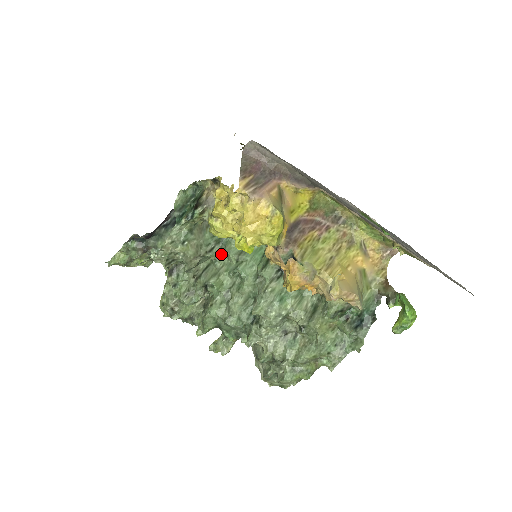
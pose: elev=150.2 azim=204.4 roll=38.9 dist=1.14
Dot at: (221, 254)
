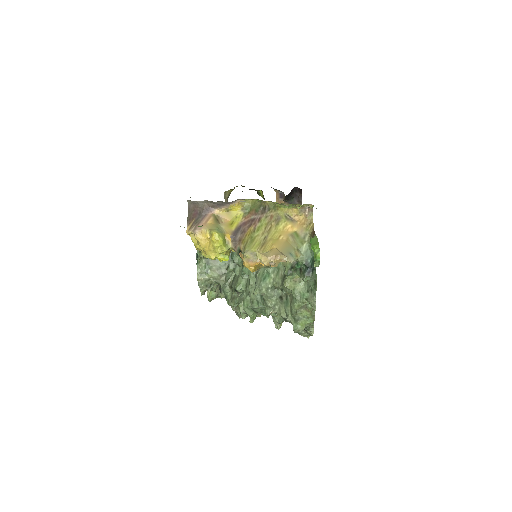
Dot at: (236, 266)
